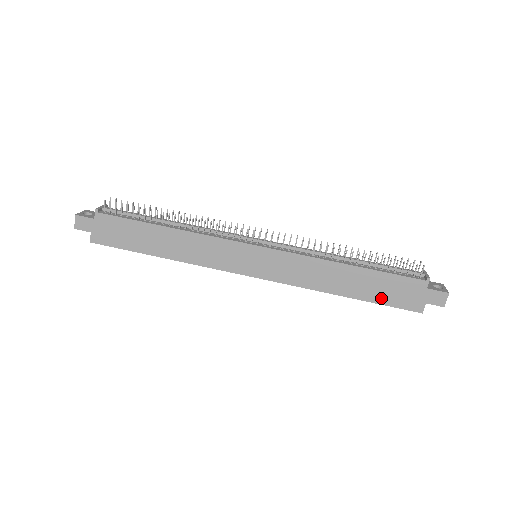
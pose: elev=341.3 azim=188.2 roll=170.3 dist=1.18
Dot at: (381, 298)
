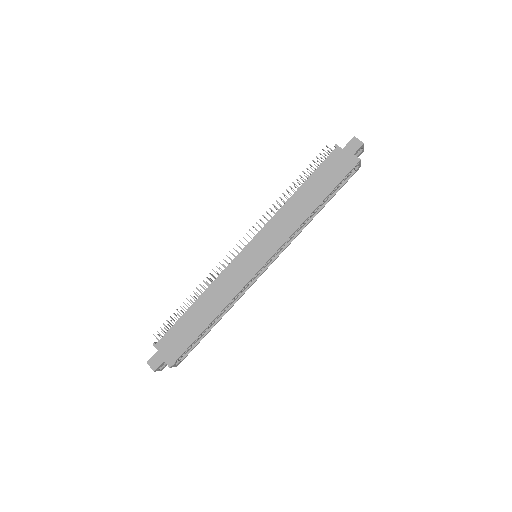
Dot at: (333, 182)
